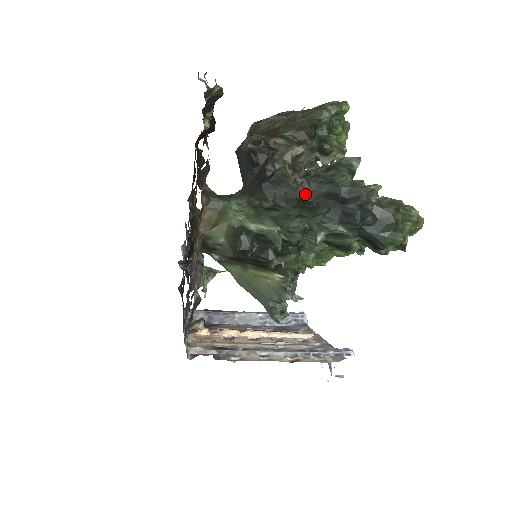
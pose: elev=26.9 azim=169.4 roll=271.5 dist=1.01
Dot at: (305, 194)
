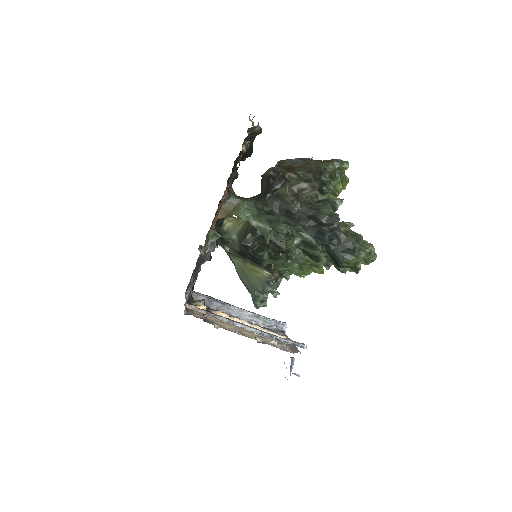
Dot at: (294, 210)
